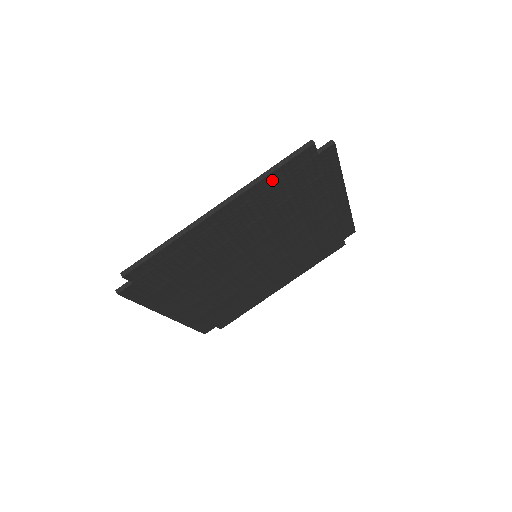
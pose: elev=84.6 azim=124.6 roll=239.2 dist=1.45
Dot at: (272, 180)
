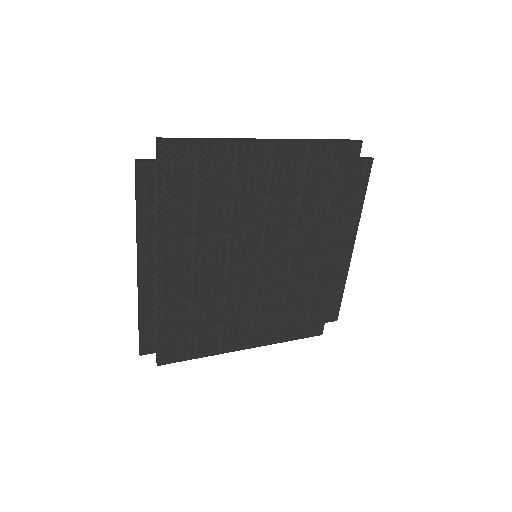
Dot at: (148, 213)
